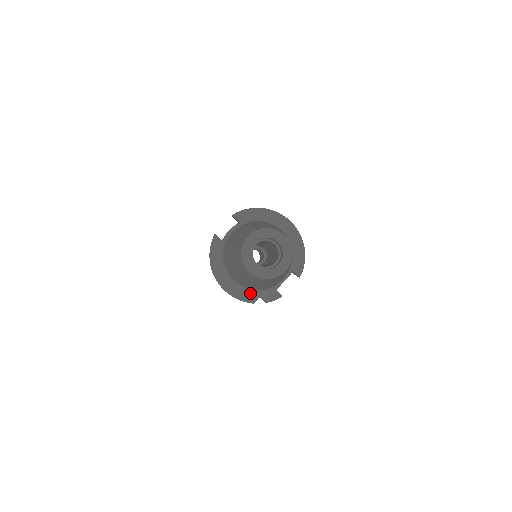
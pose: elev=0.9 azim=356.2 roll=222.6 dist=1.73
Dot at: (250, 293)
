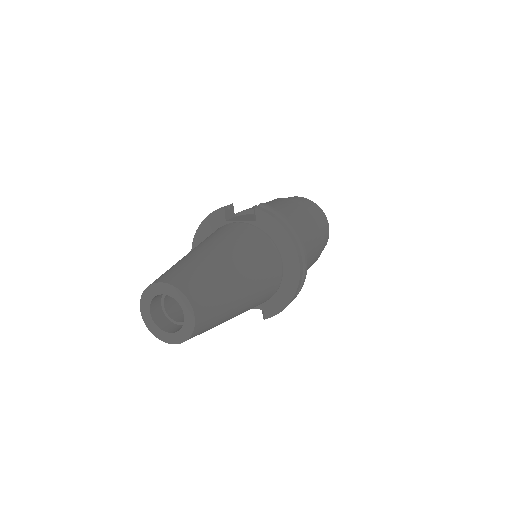
Dot at: occluded
